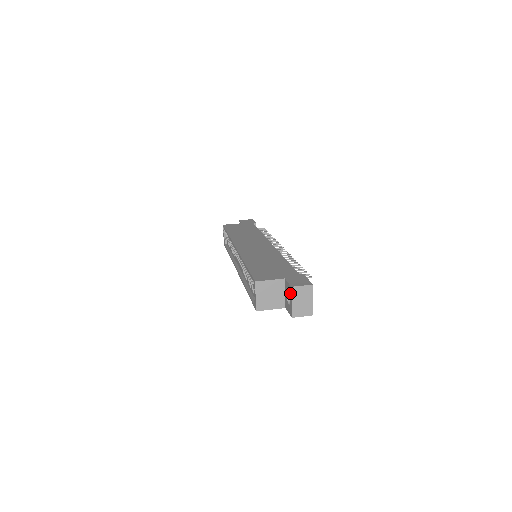
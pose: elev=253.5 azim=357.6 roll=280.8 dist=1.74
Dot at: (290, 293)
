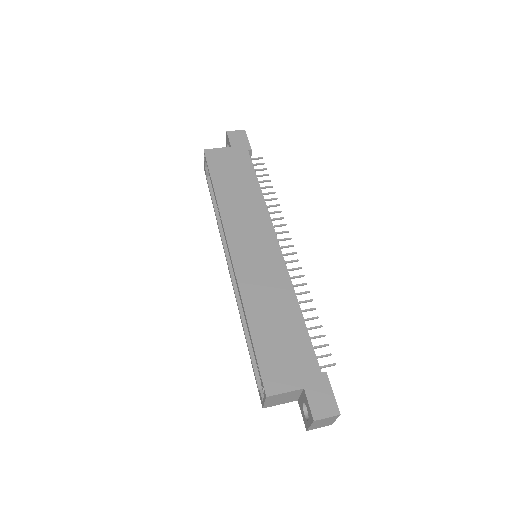
Dot at: (310, 419)
